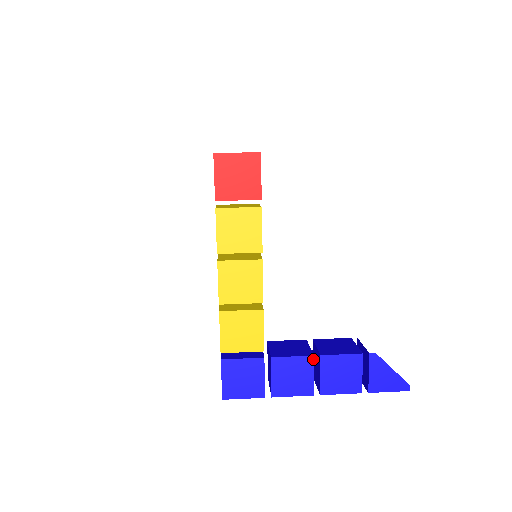
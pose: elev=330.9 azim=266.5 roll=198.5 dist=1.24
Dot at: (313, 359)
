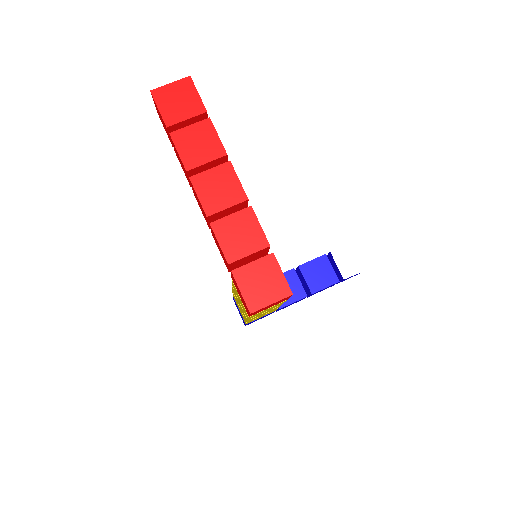
Dot at: occluded
